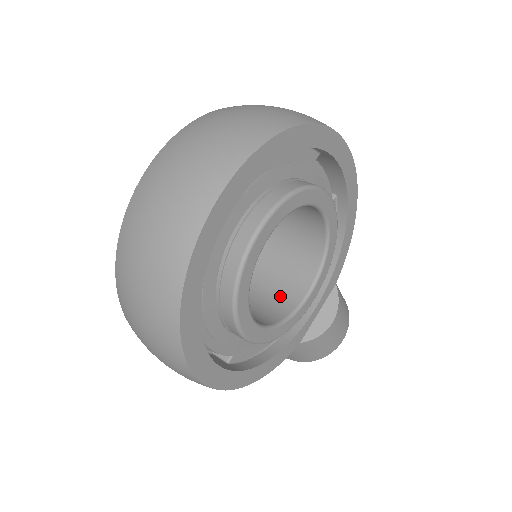
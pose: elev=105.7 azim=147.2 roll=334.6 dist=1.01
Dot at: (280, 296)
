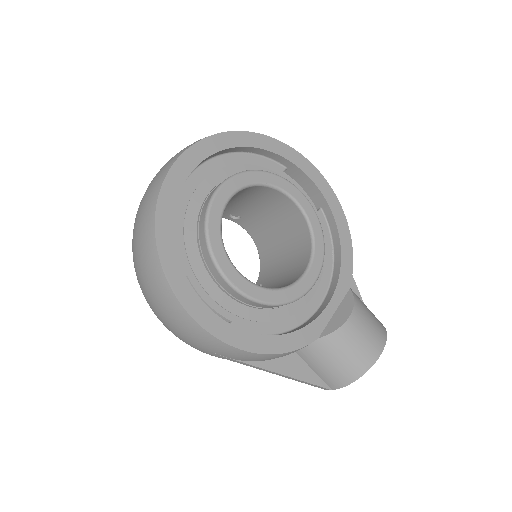
Dot at: (282, 285)
